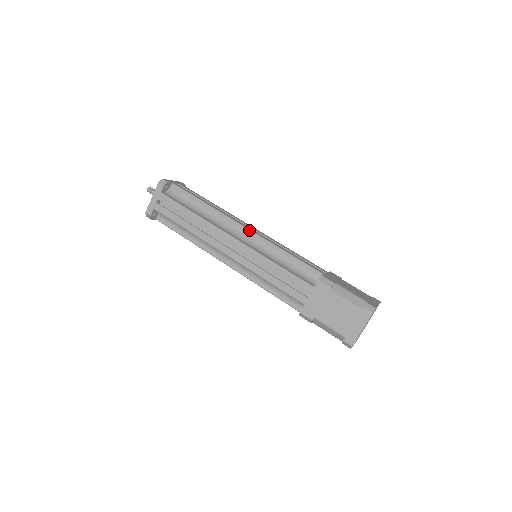
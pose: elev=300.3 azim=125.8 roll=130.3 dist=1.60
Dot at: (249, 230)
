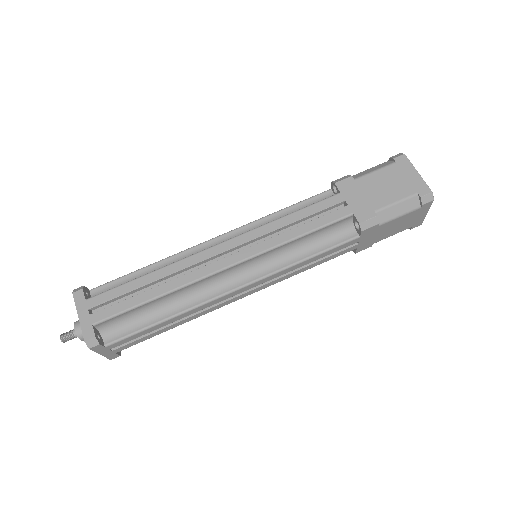
Dot at: (237, 264)
